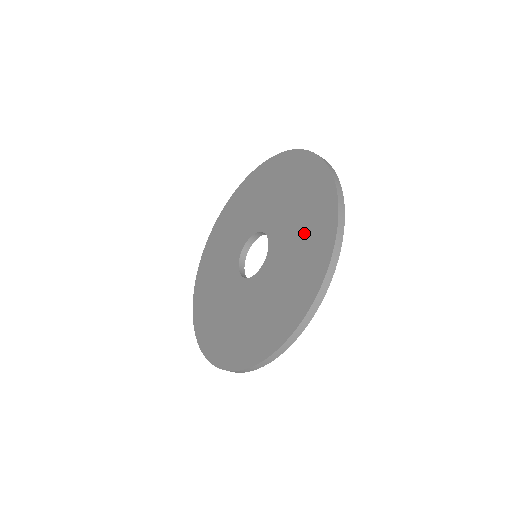
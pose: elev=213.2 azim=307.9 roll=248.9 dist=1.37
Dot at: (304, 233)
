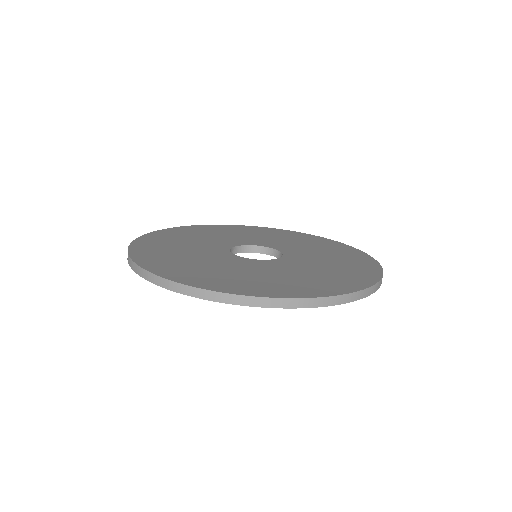
Dot at: (310, 243)
